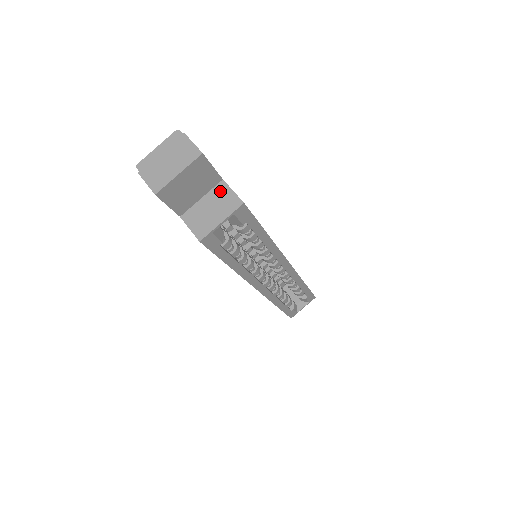
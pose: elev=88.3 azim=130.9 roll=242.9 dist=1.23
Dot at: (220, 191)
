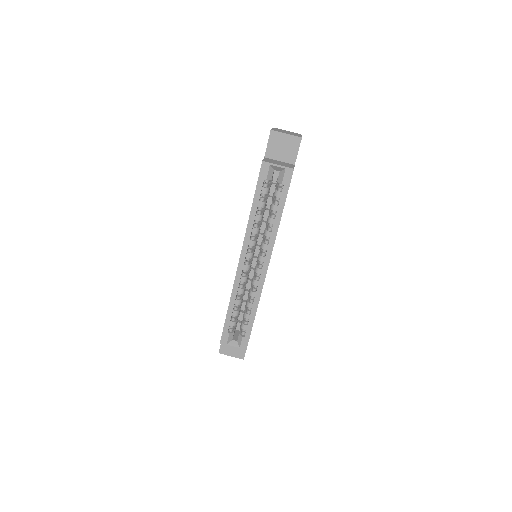
Dot at: (289, 164)
